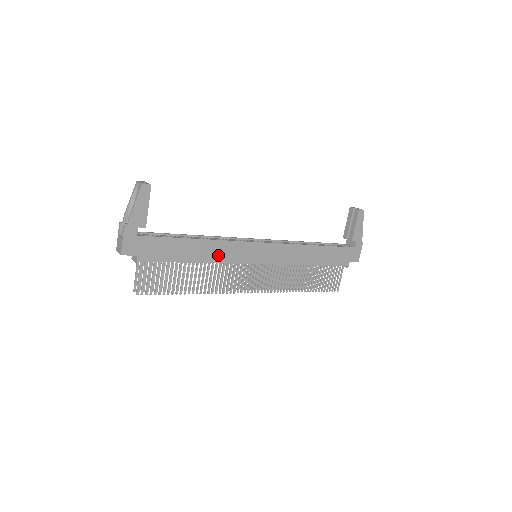
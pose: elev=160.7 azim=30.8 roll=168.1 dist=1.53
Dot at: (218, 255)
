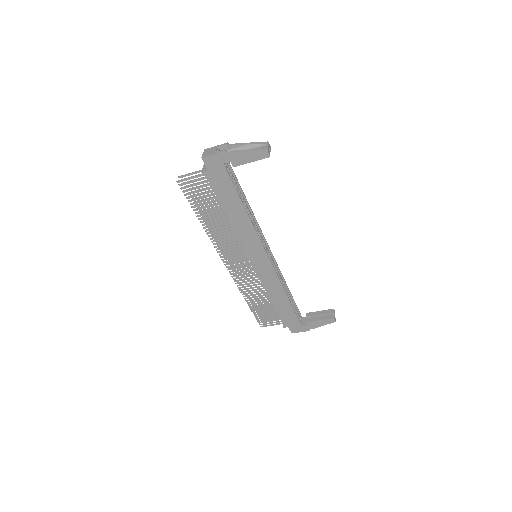
Dot at: (241, 229)
